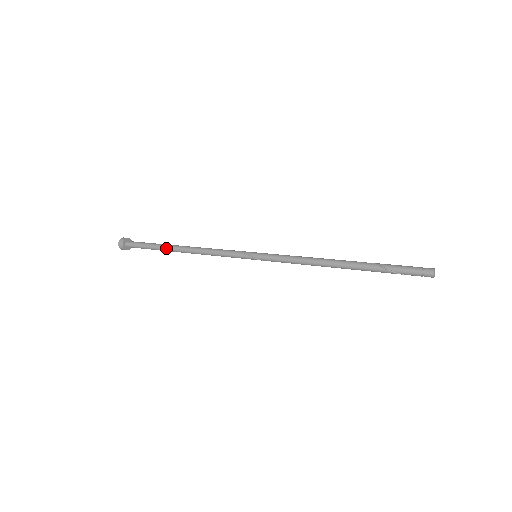
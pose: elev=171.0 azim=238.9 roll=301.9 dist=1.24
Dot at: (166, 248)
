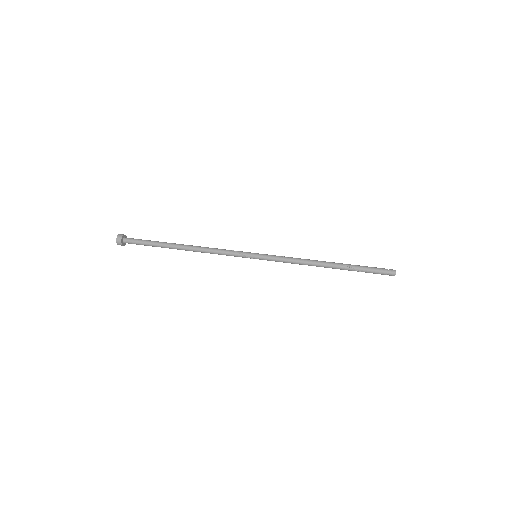
Dot at: occluded
